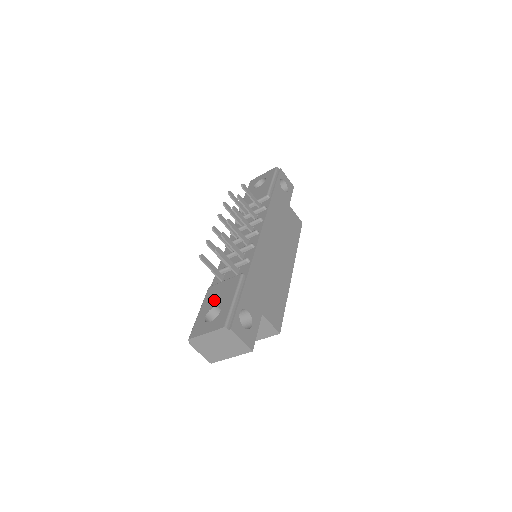
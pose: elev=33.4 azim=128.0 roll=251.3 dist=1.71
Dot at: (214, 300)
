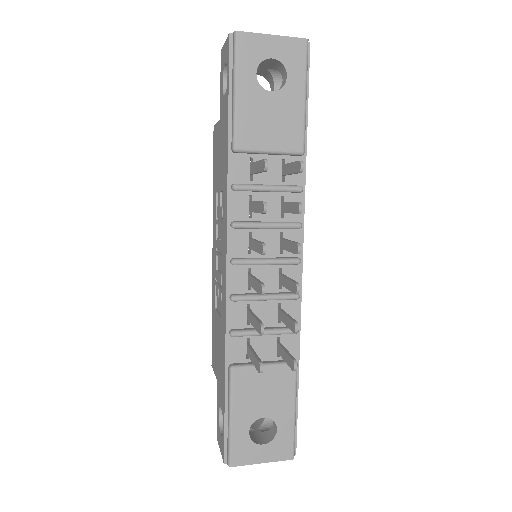
Dot at: (257, 405)
